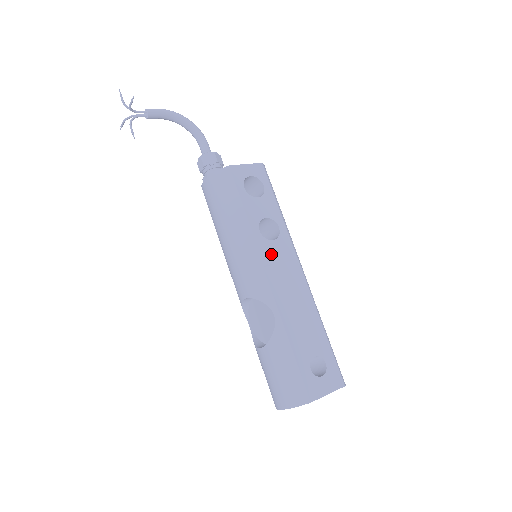
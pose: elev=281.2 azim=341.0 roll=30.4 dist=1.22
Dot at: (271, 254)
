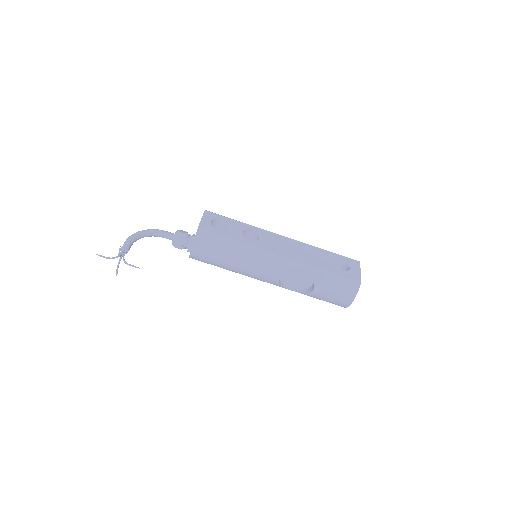
Dot at: (267, 244)
